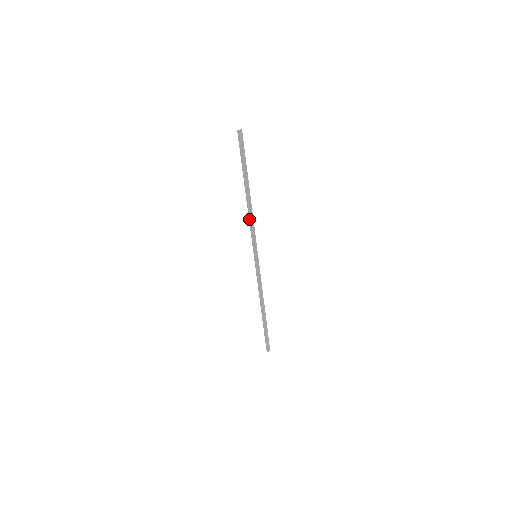
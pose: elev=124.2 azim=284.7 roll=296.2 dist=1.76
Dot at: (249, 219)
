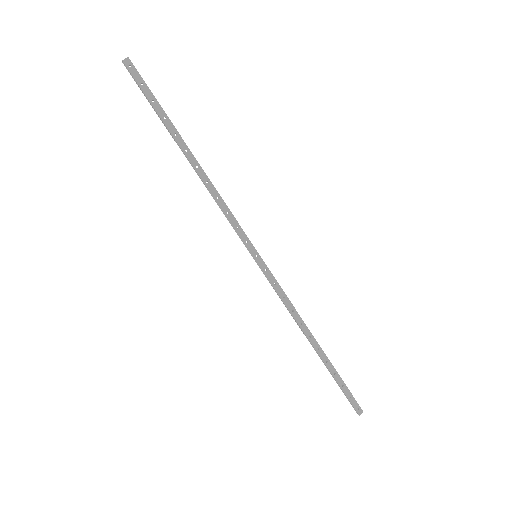
Dot at: (213, 198)
